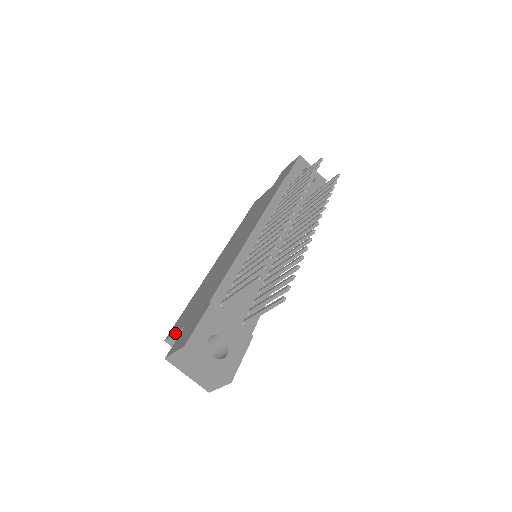
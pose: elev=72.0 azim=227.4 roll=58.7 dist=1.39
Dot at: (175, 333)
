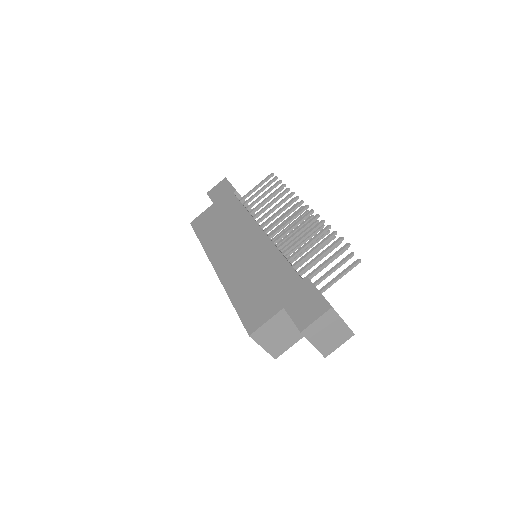
Dot at: (268, 321)
